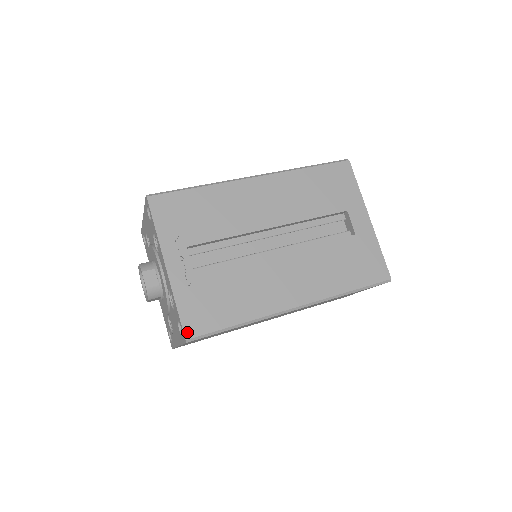
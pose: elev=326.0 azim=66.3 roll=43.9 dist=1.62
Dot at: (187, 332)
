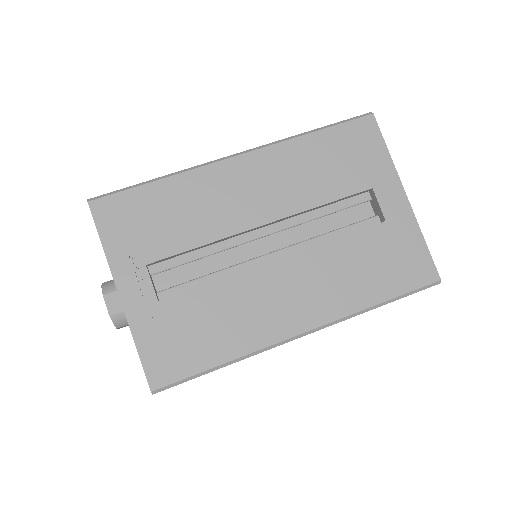
Dot at: (152, 381)
